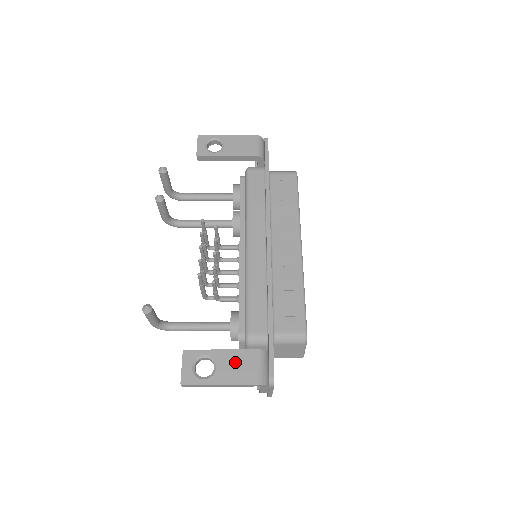
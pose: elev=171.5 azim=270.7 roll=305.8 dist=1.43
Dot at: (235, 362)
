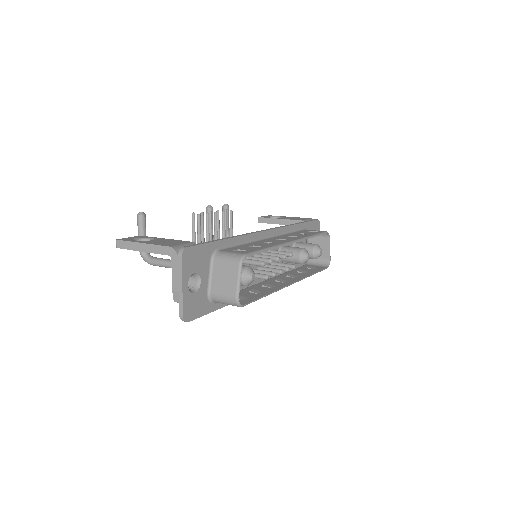
Dot at: (168, 241)
